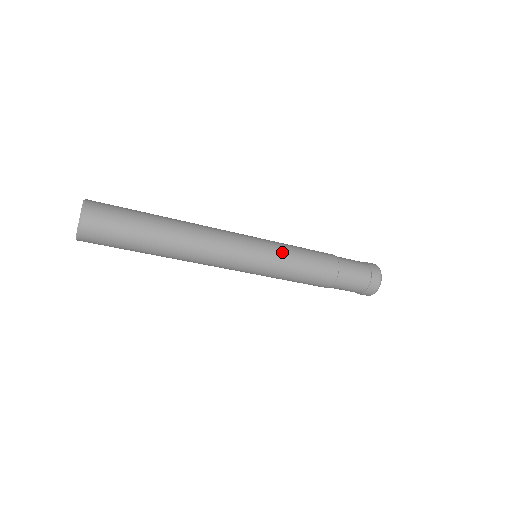
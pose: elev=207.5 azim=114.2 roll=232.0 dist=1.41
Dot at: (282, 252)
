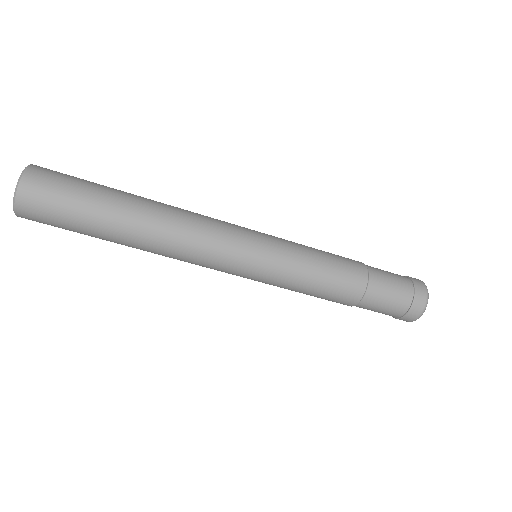
Dot at: (288, 241)
